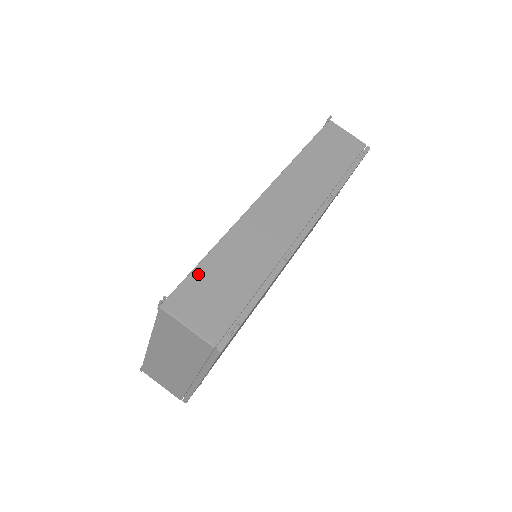
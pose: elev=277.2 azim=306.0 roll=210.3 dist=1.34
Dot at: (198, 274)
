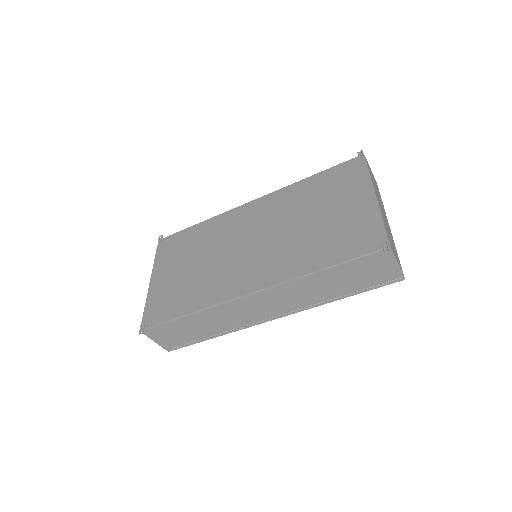
Dot at: (170, 324)
